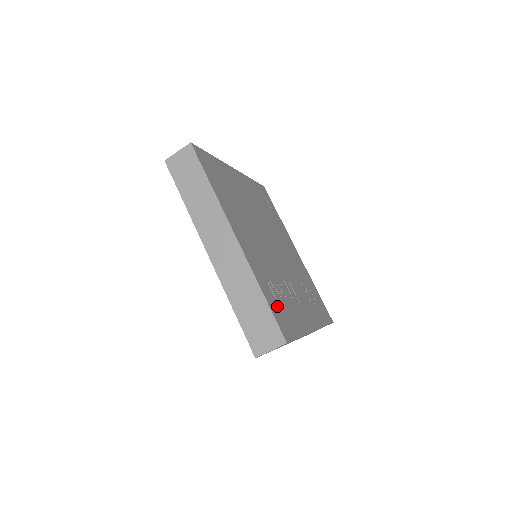
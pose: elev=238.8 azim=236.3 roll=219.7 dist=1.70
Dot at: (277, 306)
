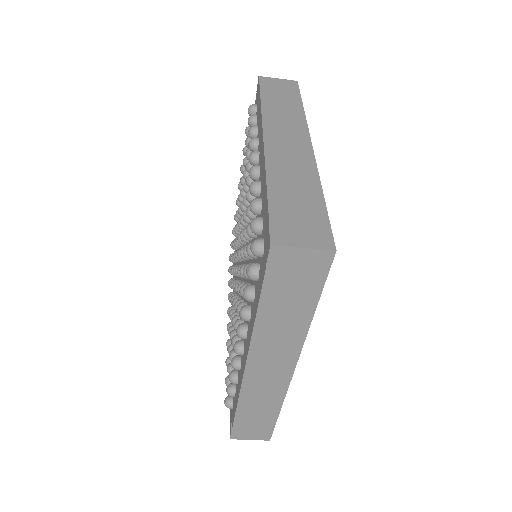
Dot at: occluded
